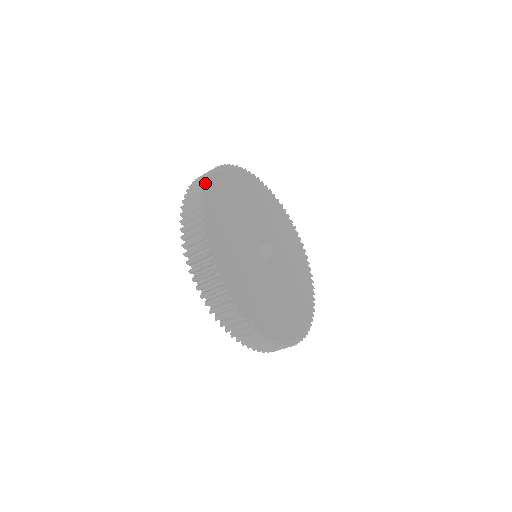
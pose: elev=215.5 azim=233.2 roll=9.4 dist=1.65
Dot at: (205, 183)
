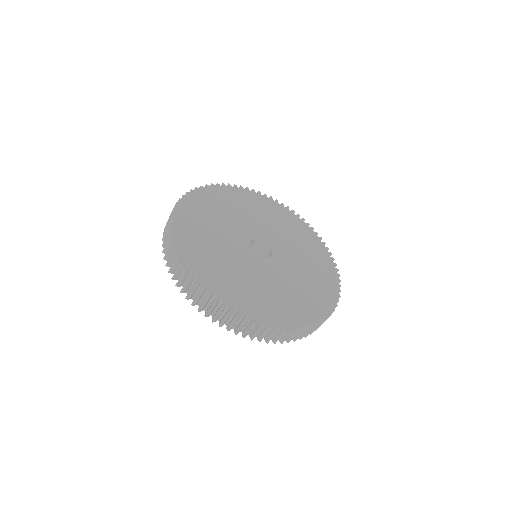
Dot at: (183, 265)
